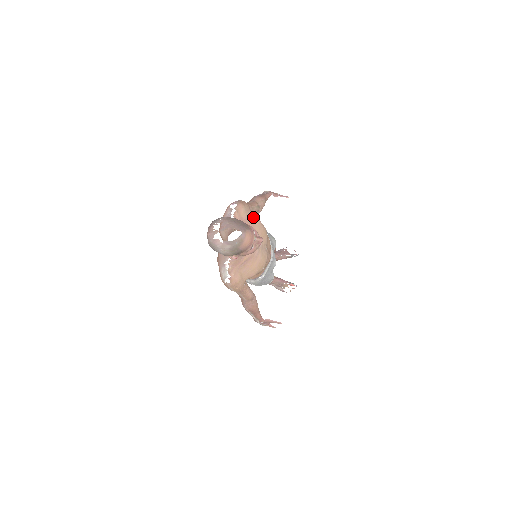
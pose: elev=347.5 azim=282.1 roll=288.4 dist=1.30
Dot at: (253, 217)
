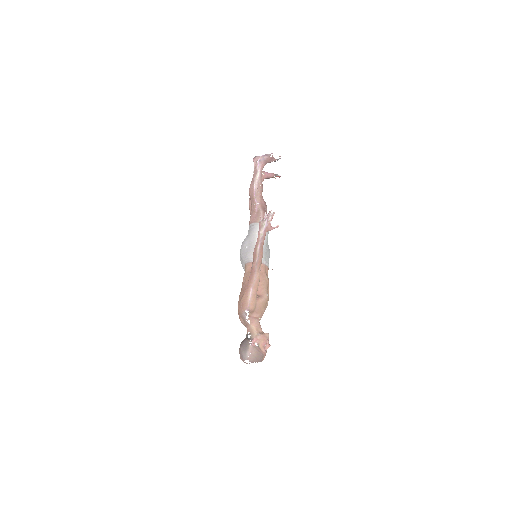
Dot at: (259, 304)
